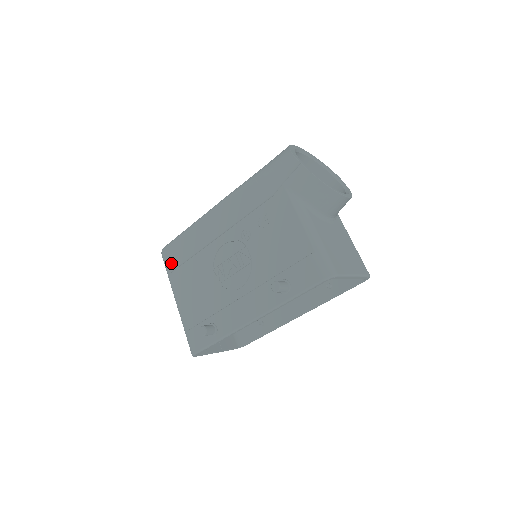
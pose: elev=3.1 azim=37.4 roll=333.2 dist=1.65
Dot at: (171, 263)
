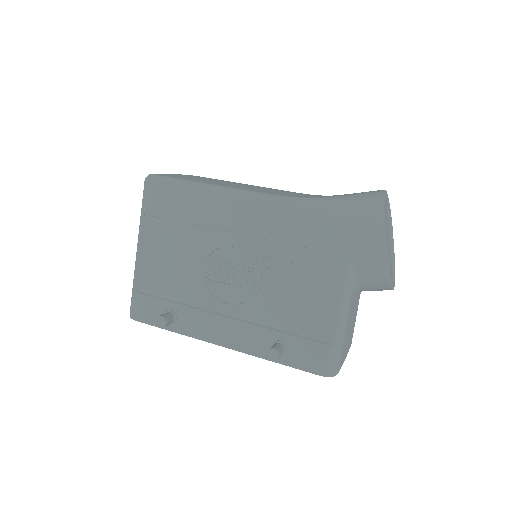
Dot at: (154, 206)
